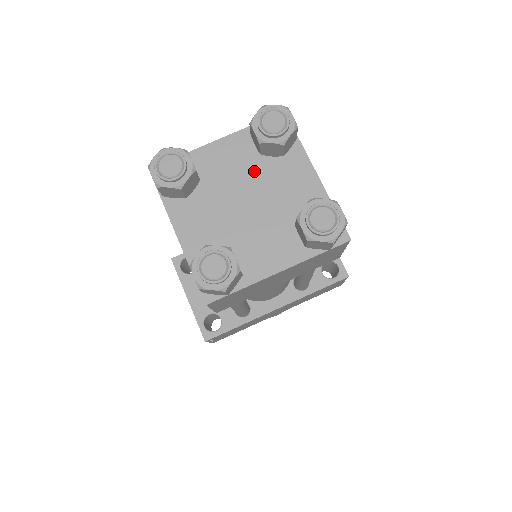
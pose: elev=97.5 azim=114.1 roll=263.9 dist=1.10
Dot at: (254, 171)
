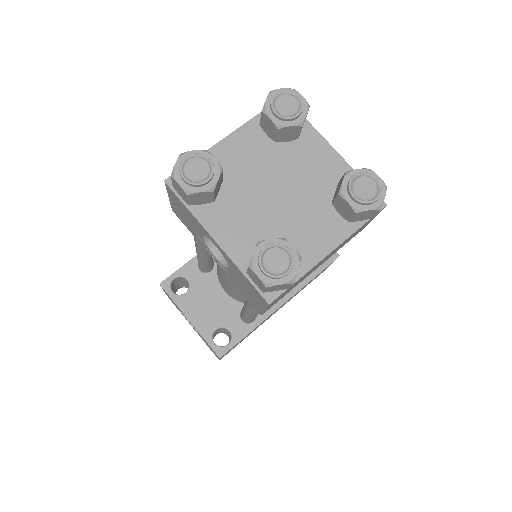
Dot at: (274, 160)
